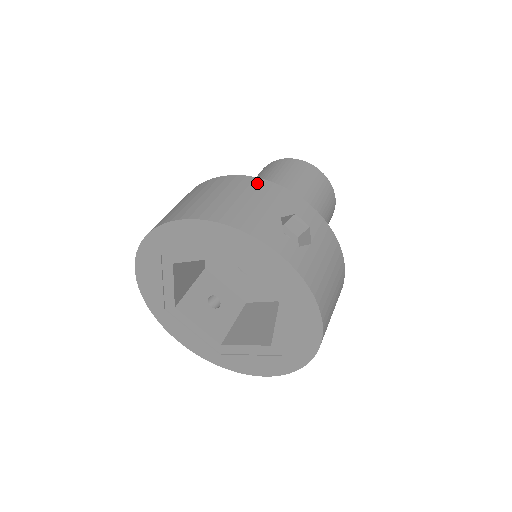
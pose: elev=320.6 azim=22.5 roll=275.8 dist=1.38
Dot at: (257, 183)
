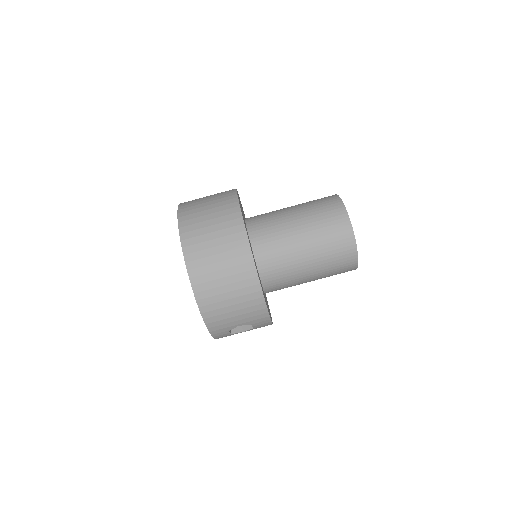
Dot at: (257, 302)
